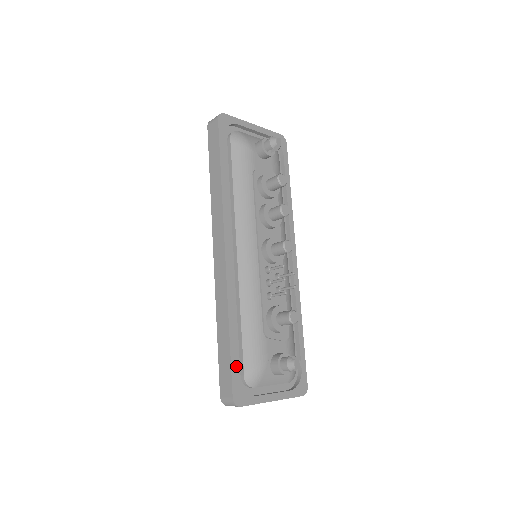
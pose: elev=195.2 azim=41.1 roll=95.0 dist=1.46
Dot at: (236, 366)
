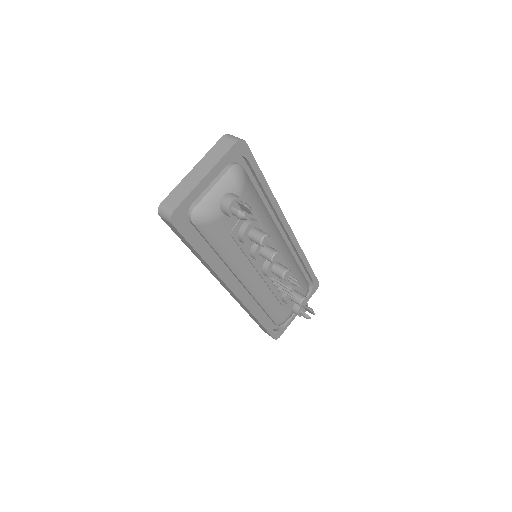
Dot at: (270, 328)
